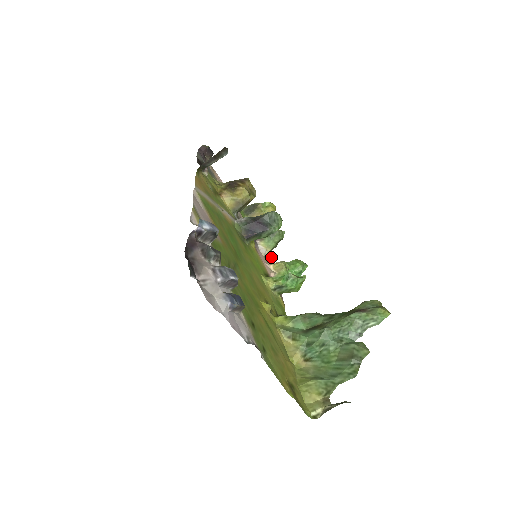
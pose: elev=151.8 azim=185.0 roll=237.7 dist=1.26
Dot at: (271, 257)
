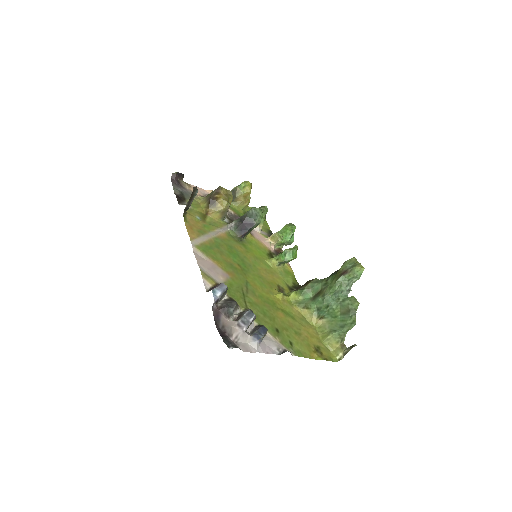
Dot at: (265, 219)
